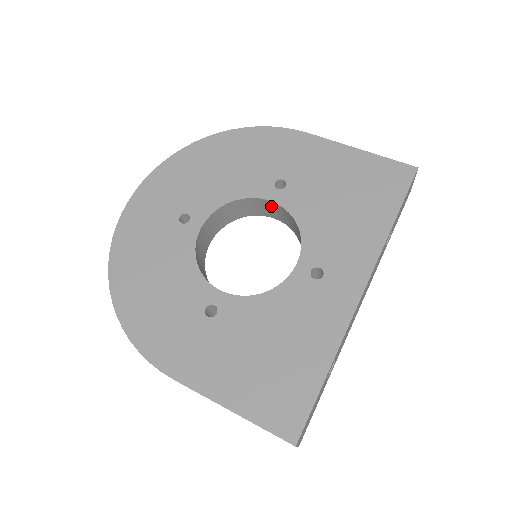
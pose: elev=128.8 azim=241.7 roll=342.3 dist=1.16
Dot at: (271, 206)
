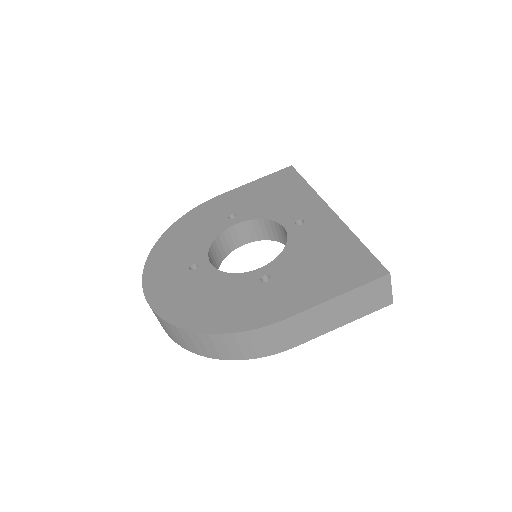
Dot at: (238, 230)
